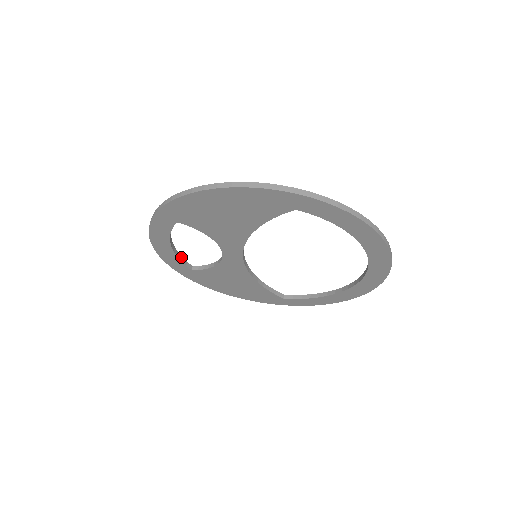
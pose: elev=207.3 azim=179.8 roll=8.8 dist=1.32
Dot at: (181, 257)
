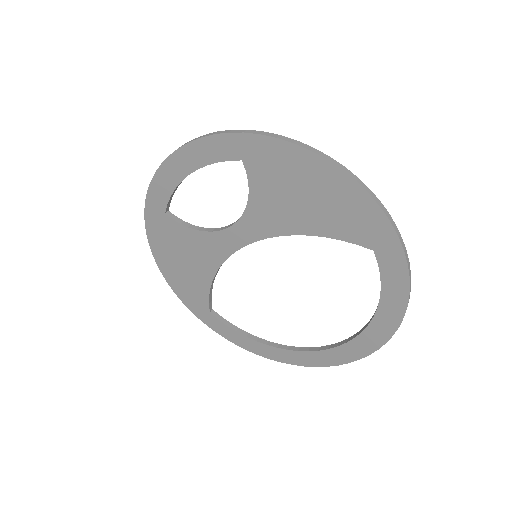
Dot at: (174, 192)
